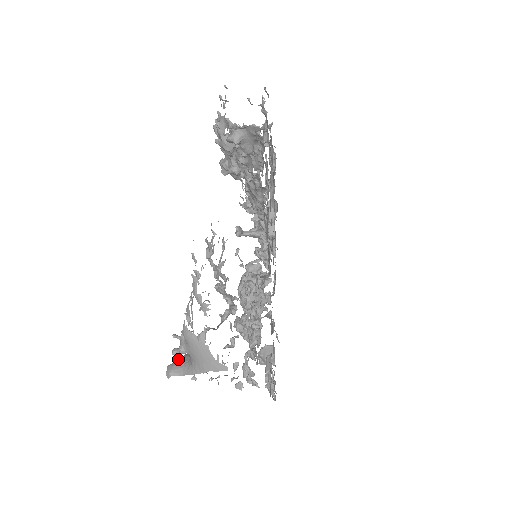
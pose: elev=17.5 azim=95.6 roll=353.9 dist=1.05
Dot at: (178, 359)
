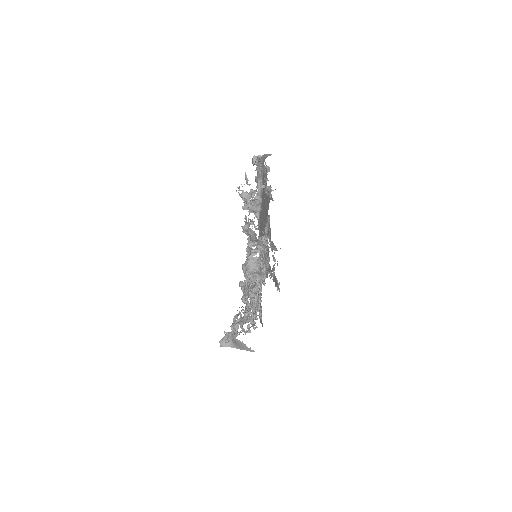
Dot at: (224, 337)
